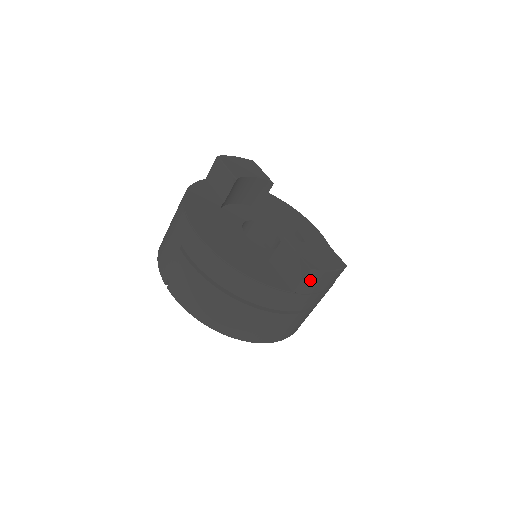
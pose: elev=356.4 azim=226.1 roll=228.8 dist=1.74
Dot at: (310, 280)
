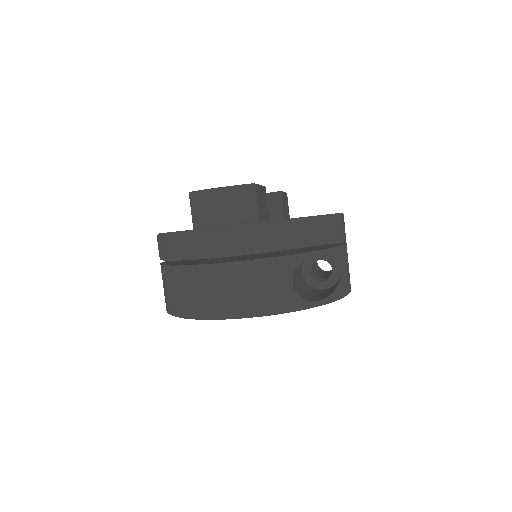
Dot at: (198, 207)
